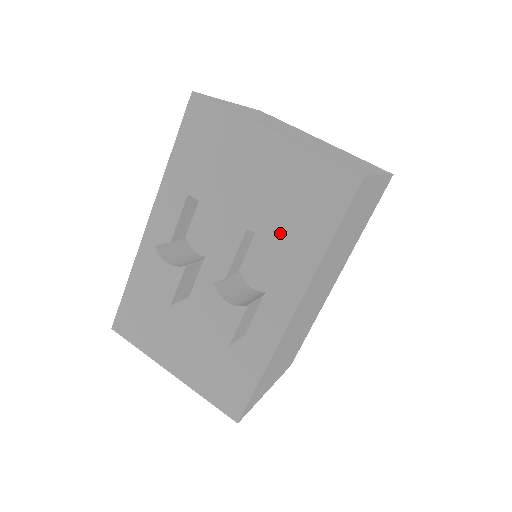
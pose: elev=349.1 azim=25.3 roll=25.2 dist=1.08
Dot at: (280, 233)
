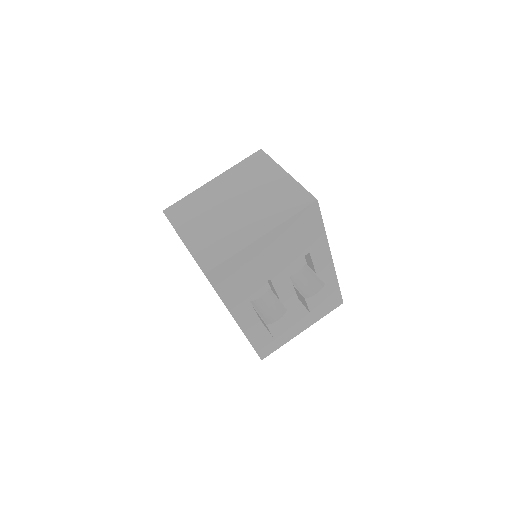
Dot at: (302, 252)
